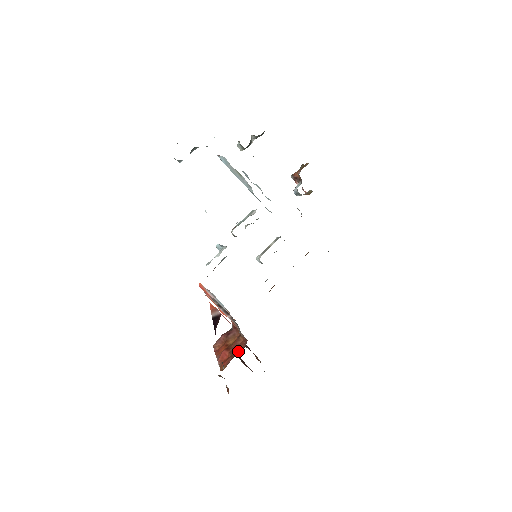
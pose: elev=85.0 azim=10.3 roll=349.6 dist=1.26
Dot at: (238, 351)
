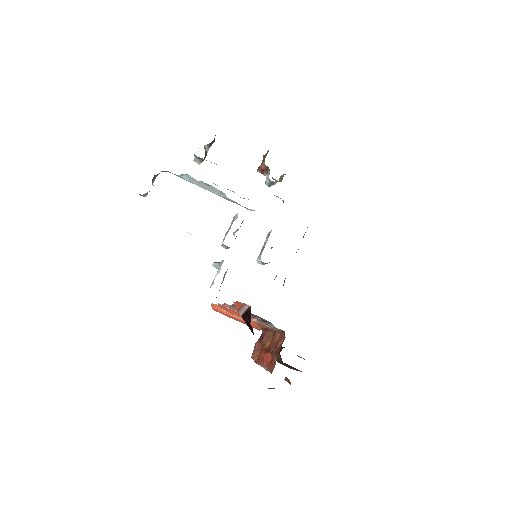
Dot at: (280, 346)
